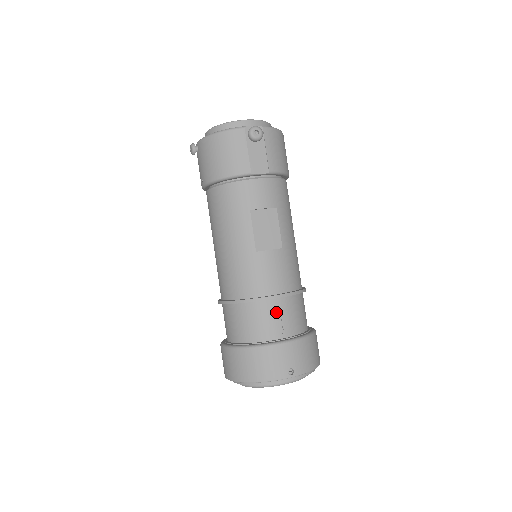
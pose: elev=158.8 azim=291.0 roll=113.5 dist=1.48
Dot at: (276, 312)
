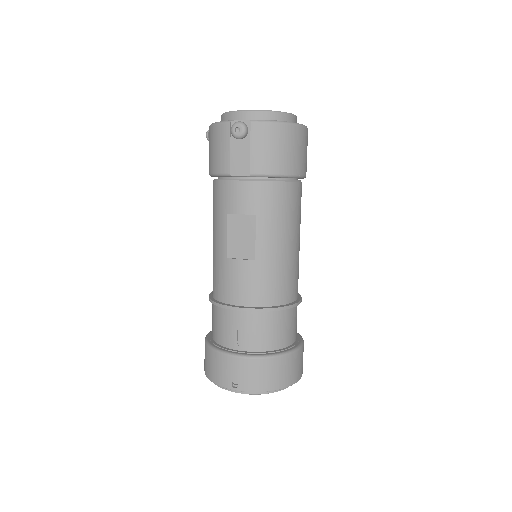
Dot at: (236, 323)
